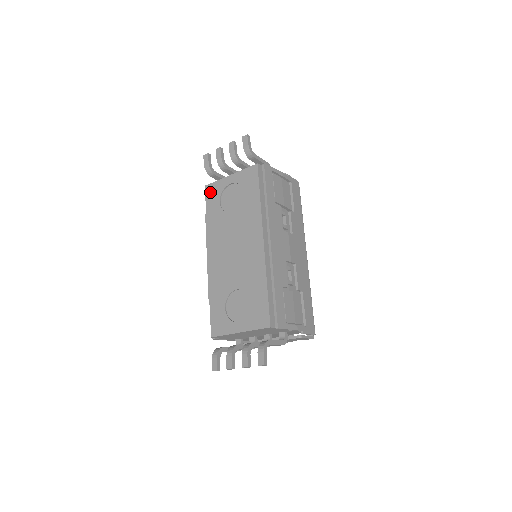
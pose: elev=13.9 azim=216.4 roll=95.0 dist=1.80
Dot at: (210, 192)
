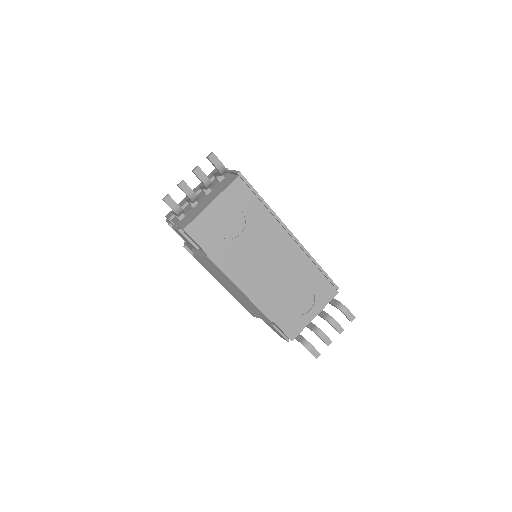
Dot at: (197, 232)
